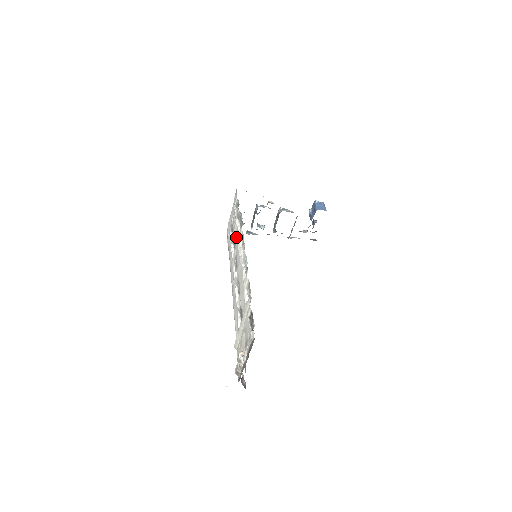
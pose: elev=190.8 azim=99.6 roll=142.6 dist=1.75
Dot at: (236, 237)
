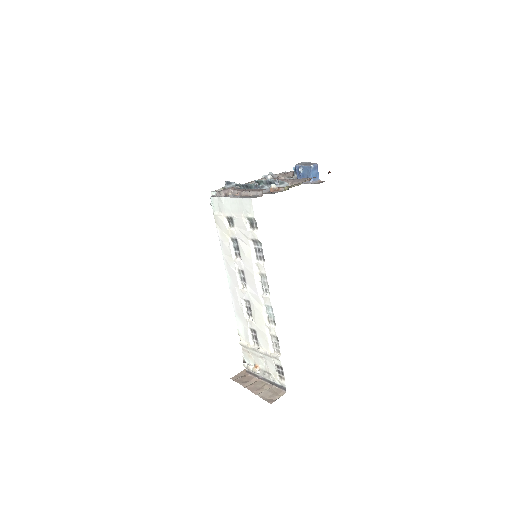
Dot at: (247, 256)
